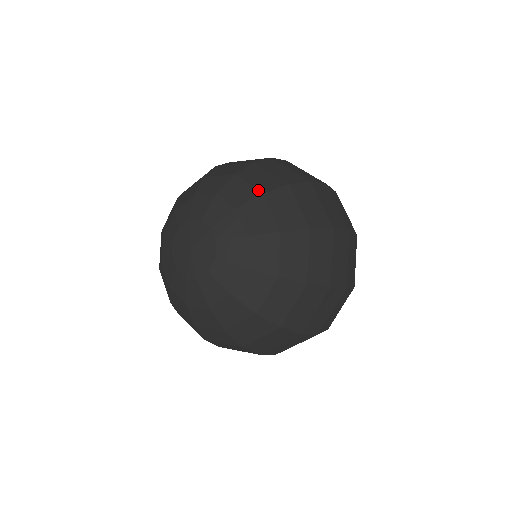
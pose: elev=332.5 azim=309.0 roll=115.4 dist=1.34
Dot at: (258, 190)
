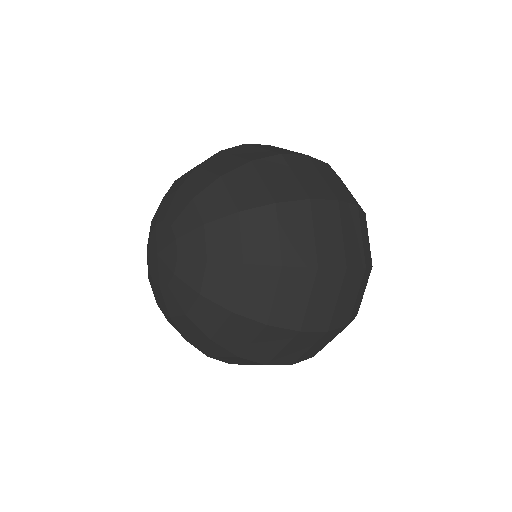
Dot at: (215, 174)
